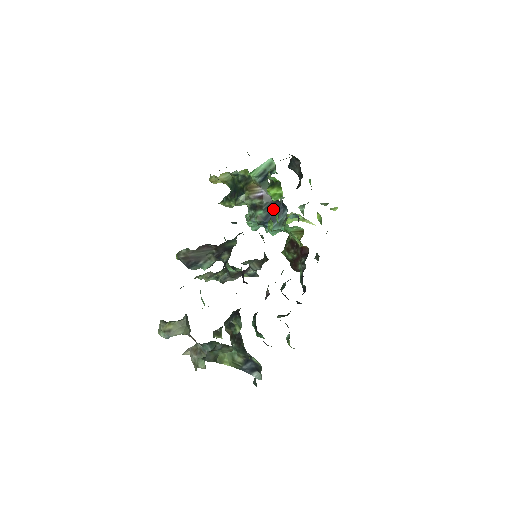
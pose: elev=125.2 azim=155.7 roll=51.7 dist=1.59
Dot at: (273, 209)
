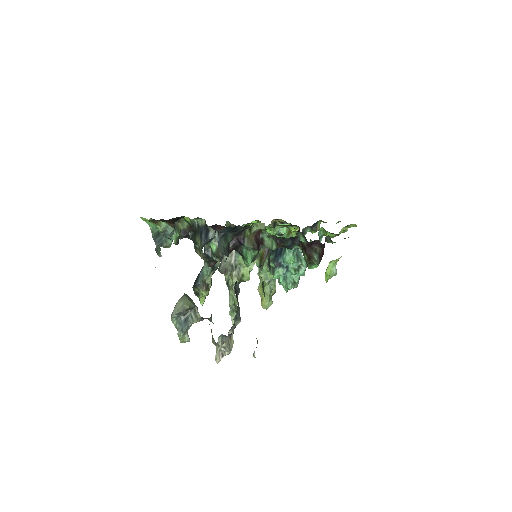
Dot at: occluded
